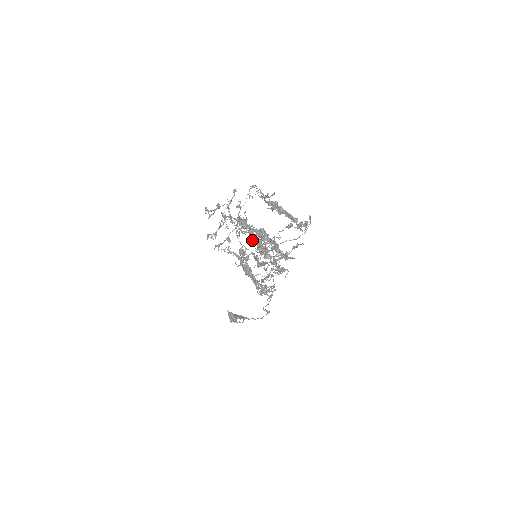
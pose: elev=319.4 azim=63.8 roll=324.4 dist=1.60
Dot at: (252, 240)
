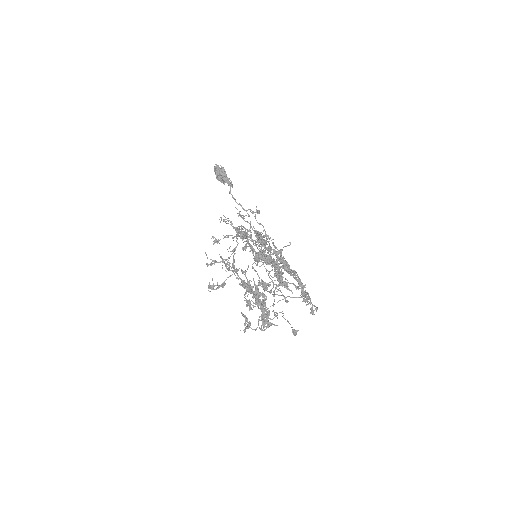
Dot at: (255, 304)
